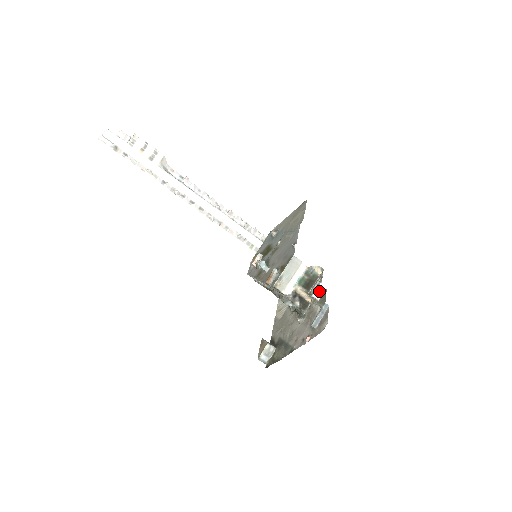
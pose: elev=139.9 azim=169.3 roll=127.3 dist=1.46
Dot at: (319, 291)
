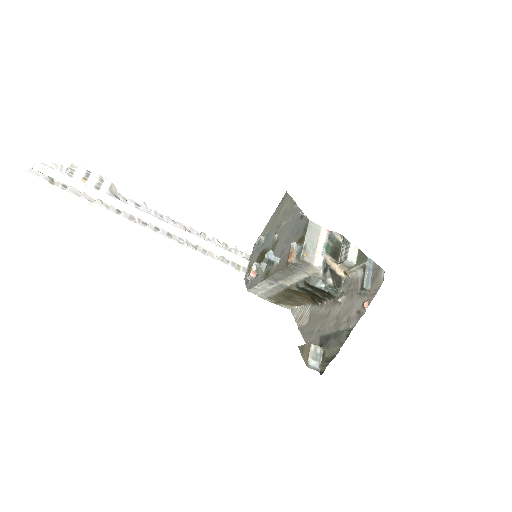
Dot at: (352, 253)
